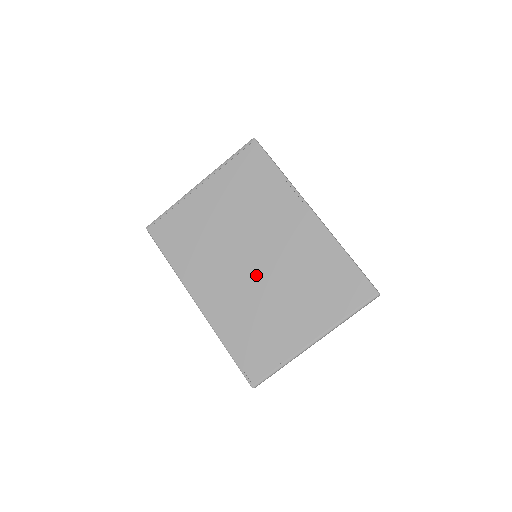
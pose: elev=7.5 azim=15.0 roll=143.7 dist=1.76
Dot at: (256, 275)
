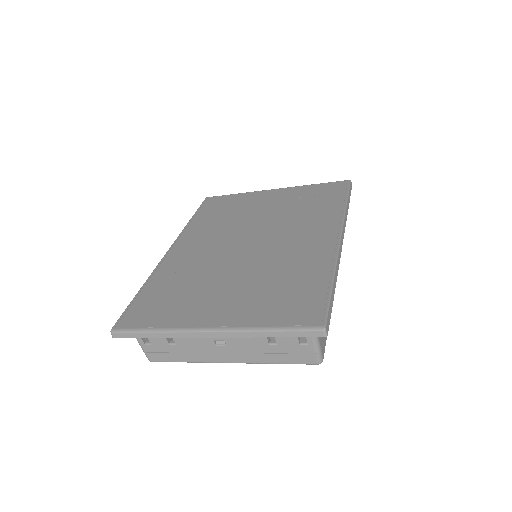
Dot at: (235, 255)
